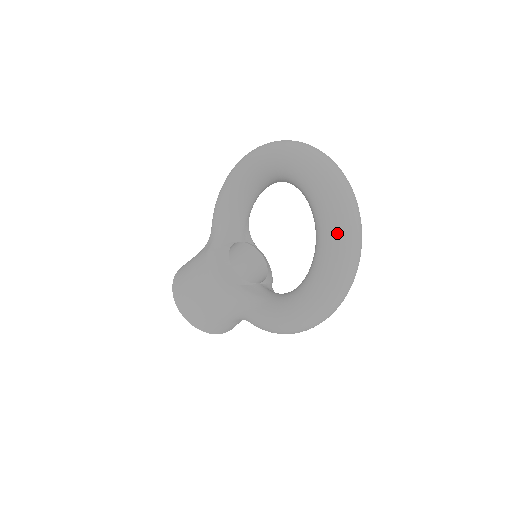
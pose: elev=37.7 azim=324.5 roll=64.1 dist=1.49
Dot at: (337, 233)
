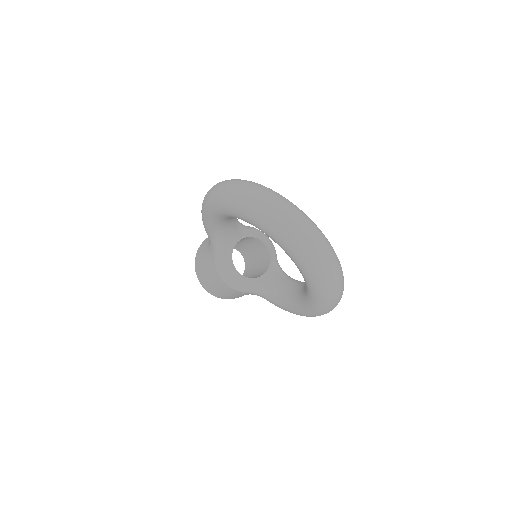
Dot at: (319, 284)
